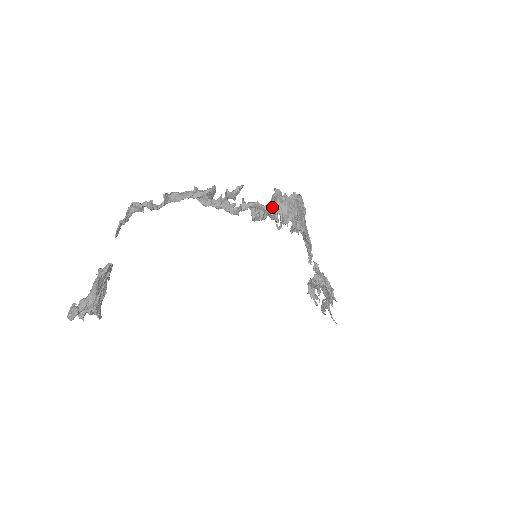
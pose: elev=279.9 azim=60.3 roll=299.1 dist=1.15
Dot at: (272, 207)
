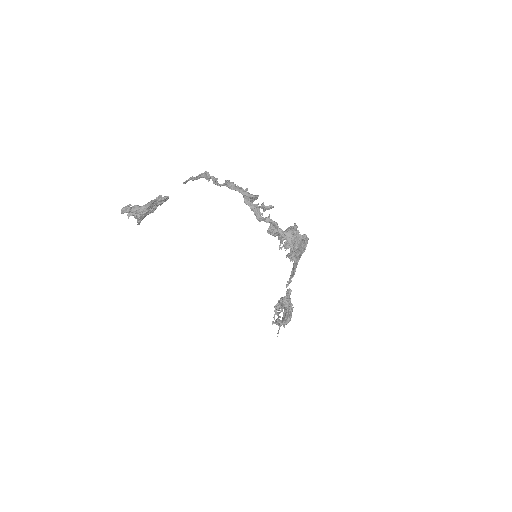
Dot at: (283, 232)
